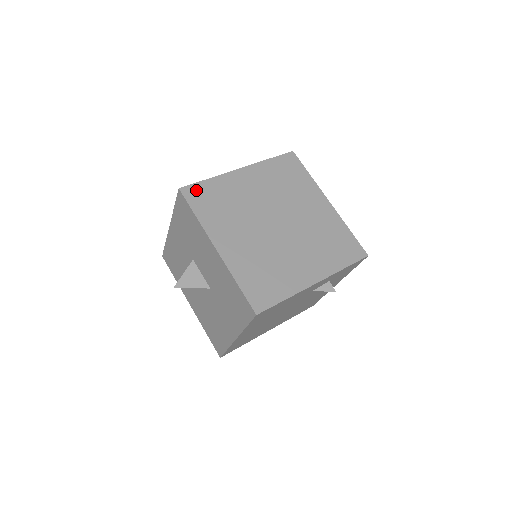
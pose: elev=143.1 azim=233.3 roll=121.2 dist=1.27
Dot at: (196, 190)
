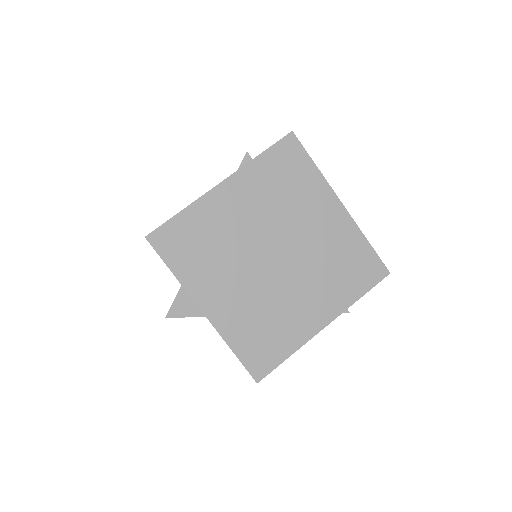
Dot at: (167, 234)
